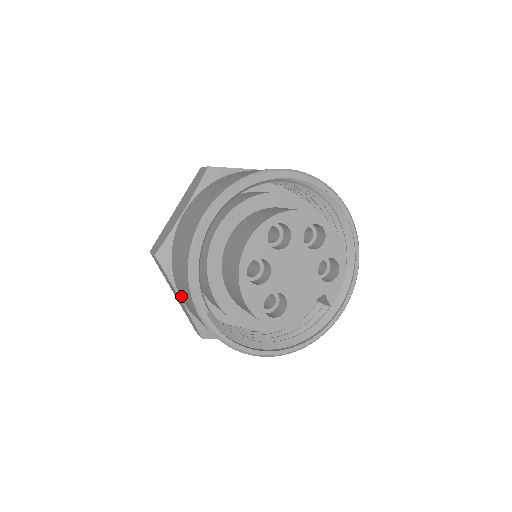
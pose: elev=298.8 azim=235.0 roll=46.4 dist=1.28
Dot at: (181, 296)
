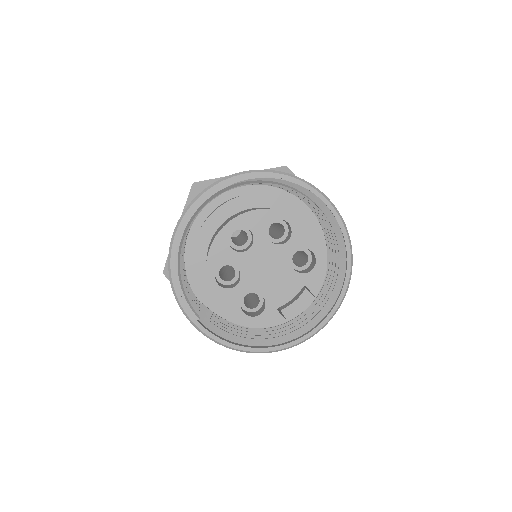
Dot at: occluded
